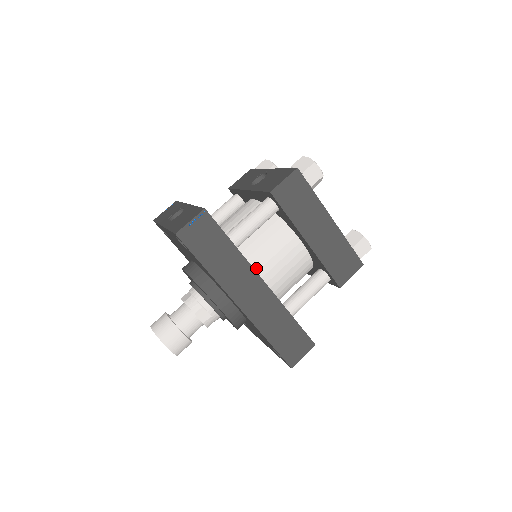
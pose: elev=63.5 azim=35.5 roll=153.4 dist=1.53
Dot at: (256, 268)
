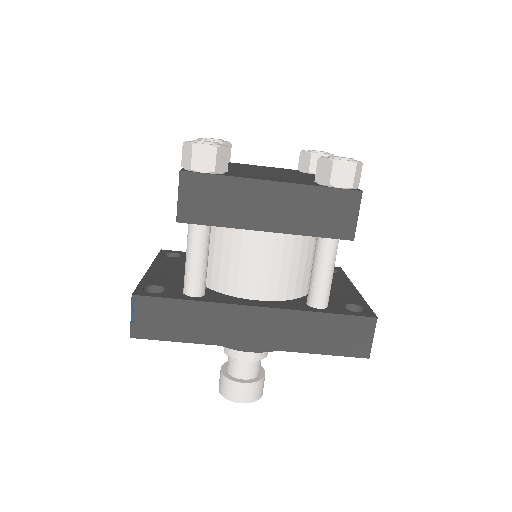
Dot at: (242, 293)
